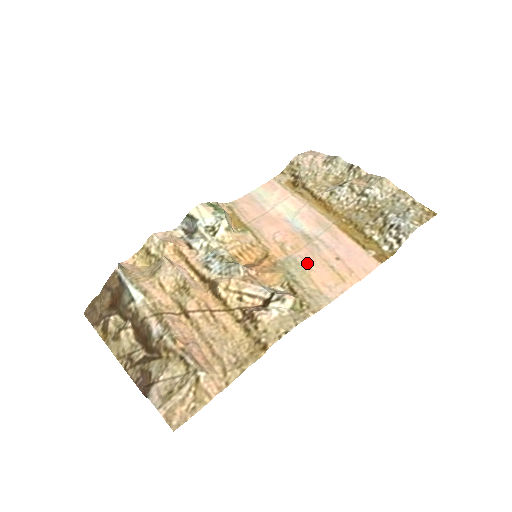
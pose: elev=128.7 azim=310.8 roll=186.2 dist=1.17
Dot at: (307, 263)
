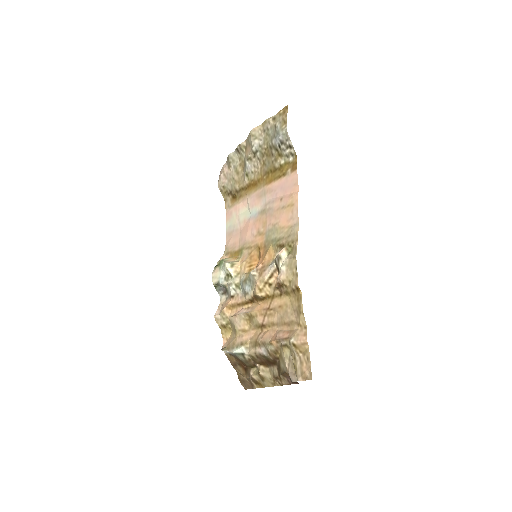
Dot at: (274, 223)
